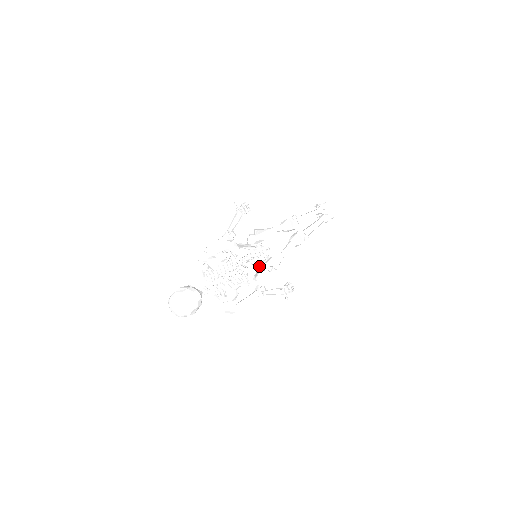
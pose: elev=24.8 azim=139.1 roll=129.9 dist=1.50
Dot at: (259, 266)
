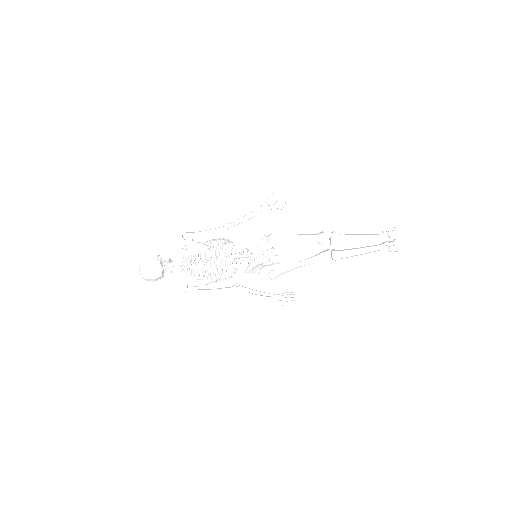
Dot at: (251, 267)
